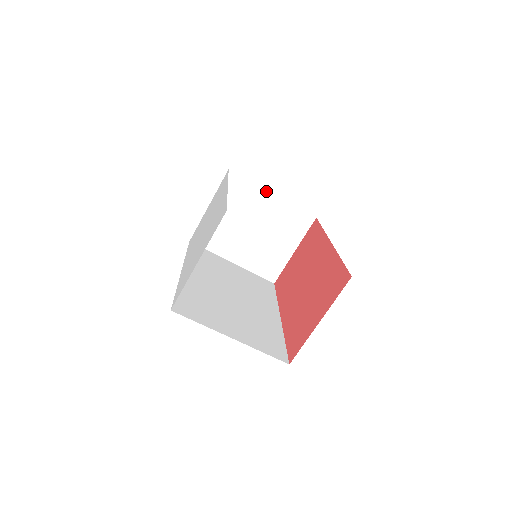
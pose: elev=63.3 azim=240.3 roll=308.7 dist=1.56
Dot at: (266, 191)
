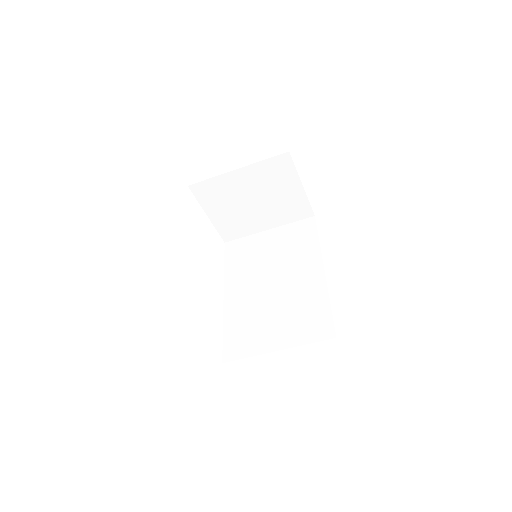
Dot at: (229, 173)
